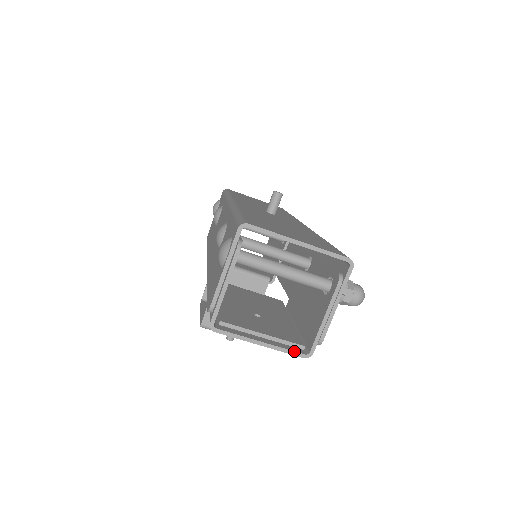
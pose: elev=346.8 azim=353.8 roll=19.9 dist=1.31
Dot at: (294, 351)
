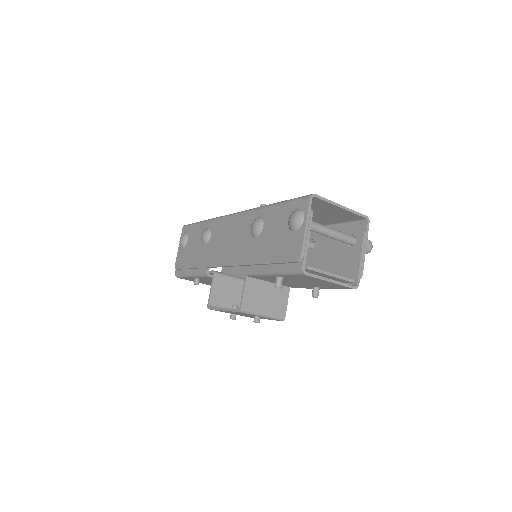
Dot at: occluded
